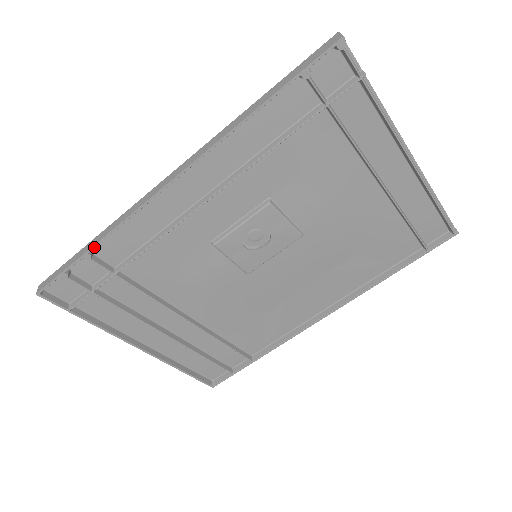
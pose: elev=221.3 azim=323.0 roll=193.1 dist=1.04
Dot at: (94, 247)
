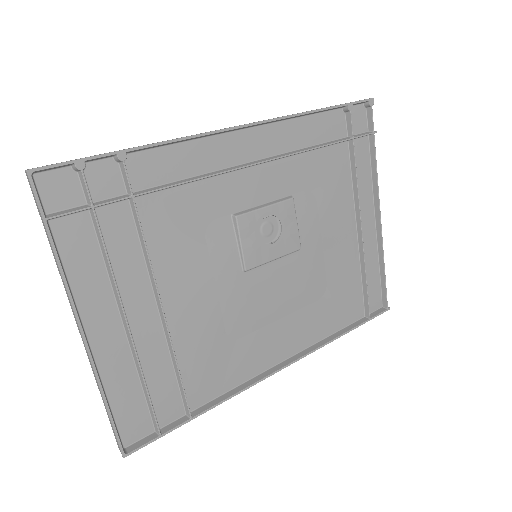
Dot at: (137, 149)
